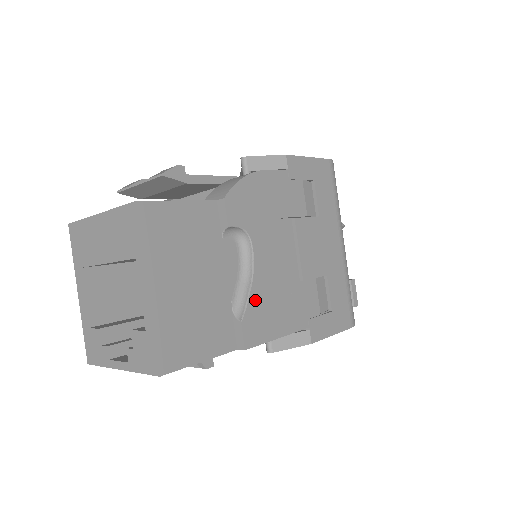
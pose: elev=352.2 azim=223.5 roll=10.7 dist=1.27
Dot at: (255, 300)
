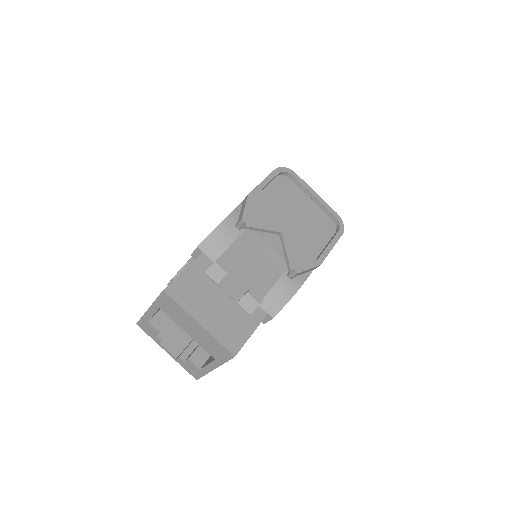
Dot at: occluded
